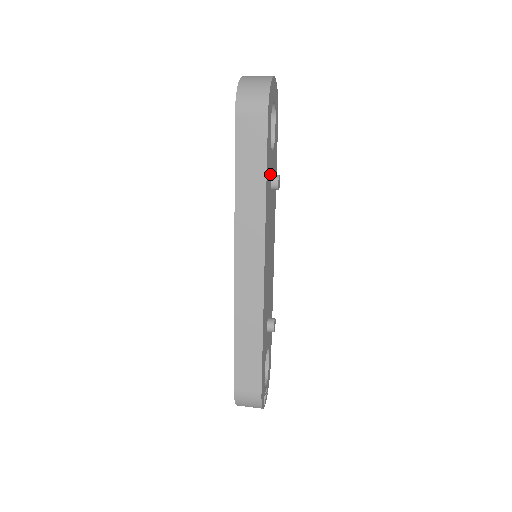
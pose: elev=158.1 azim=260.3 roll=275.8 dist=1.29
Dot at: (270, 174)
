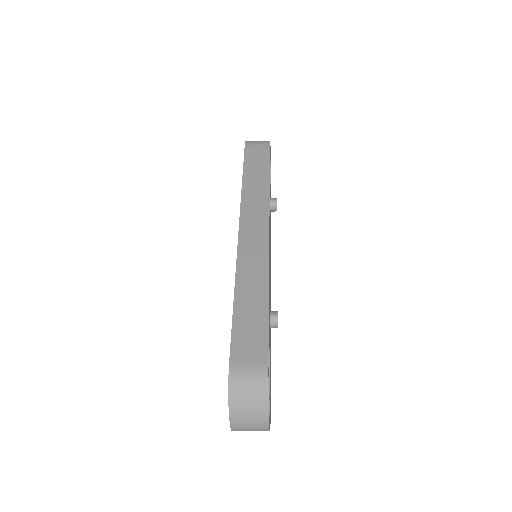
Dot at: occluded
